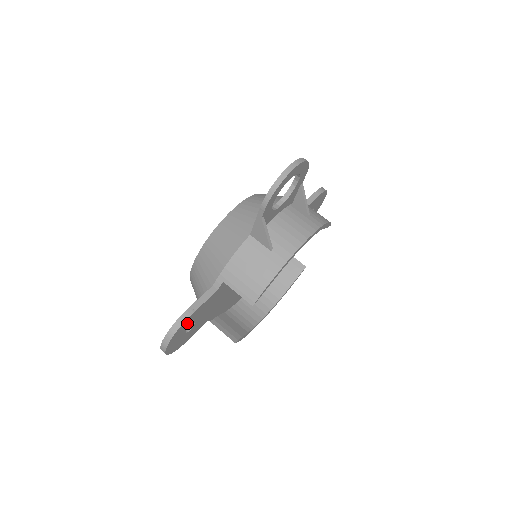
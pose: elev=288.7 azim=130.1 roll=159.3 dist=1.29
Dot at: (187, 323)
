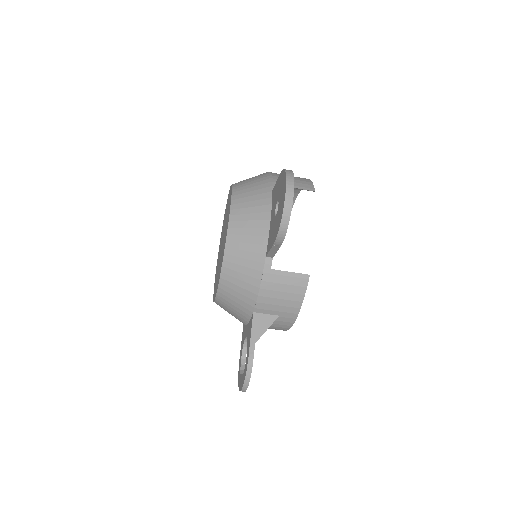
Dot at: occluded
